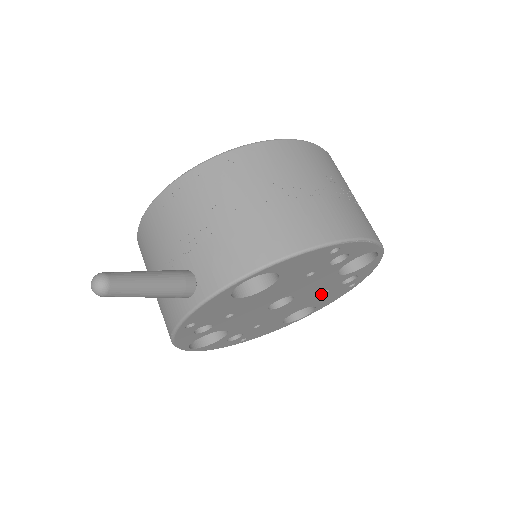
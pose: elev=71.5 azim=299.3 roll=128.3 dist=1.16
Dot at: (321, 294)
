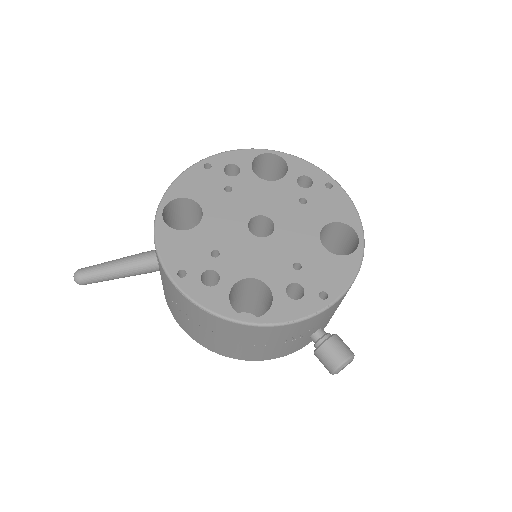
Dot at: (304, 206)
